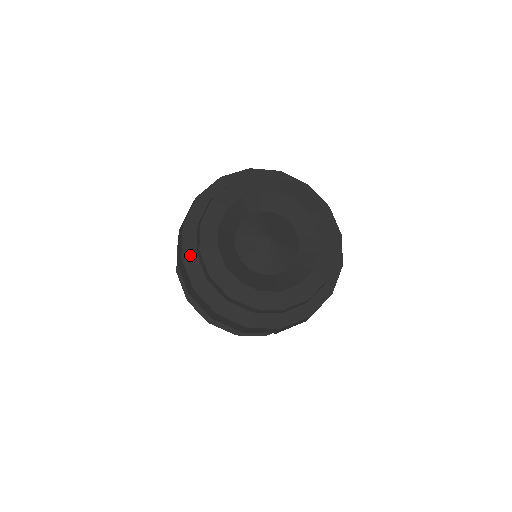
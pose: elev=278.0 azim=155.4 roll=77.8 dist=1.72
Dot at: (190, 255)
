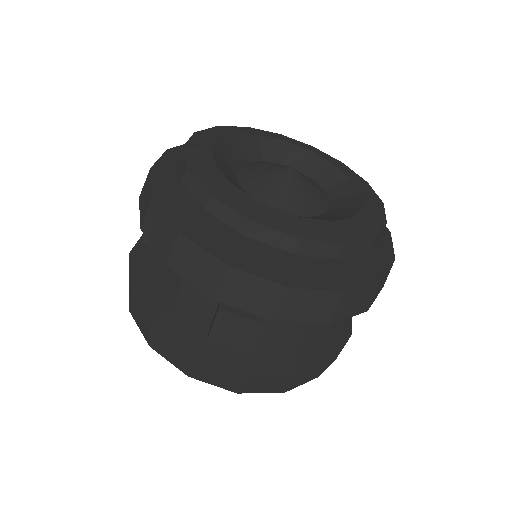
Dot at: (190, 226)
